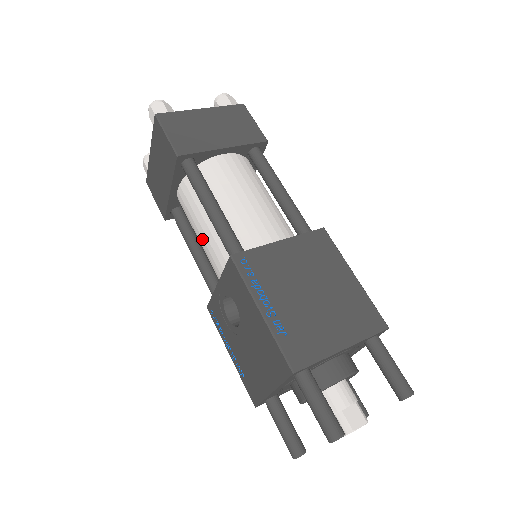
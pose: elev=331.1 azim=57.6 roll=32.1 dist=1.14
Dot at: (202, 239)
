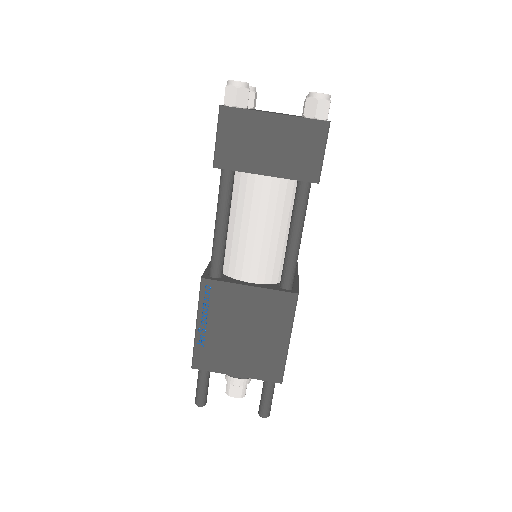
Dot at: occluded
